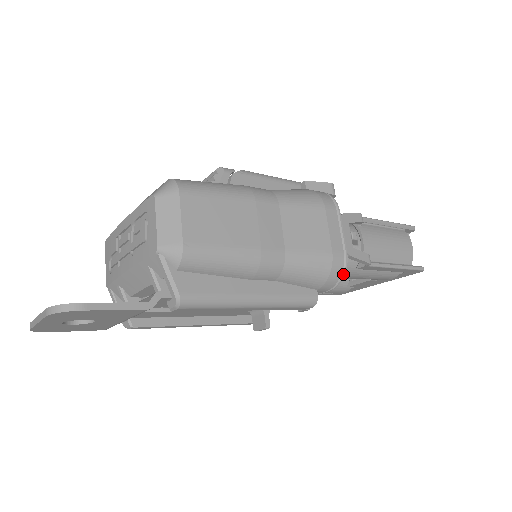
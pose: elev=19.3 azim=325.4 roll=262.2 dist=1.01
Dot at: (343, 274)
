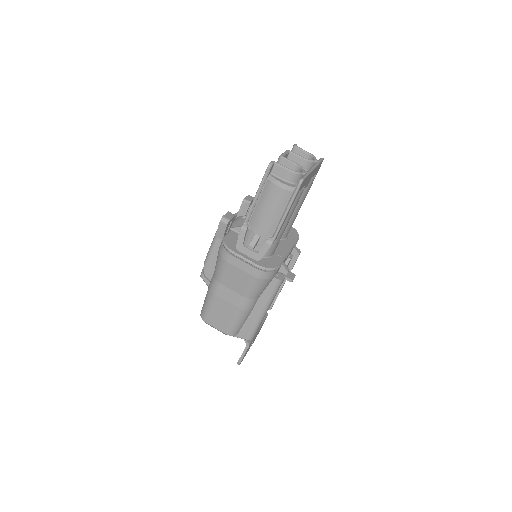
Dot at: (268, 271)
